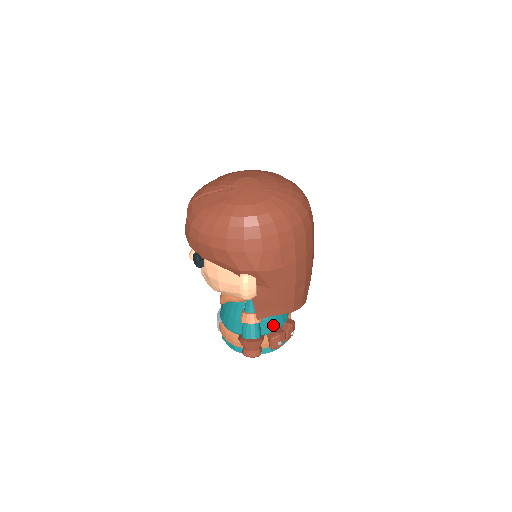
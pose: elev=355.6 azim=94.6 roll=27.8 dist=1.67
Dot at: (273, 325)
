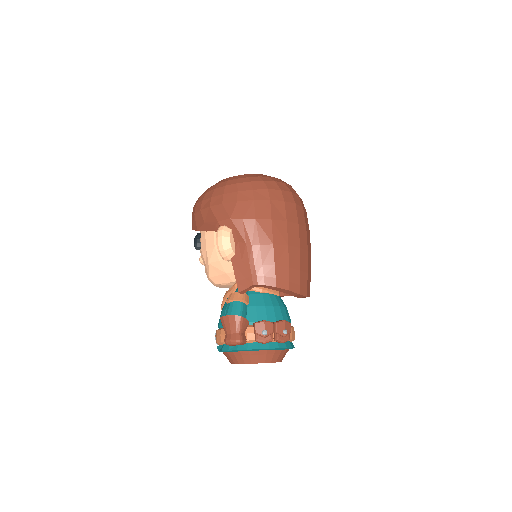
Dot at: (261, 315)
